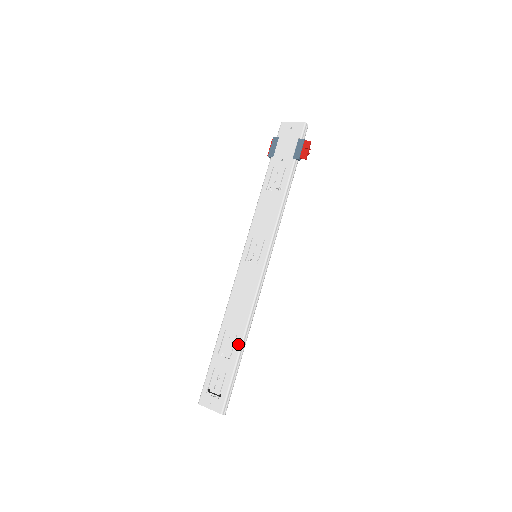
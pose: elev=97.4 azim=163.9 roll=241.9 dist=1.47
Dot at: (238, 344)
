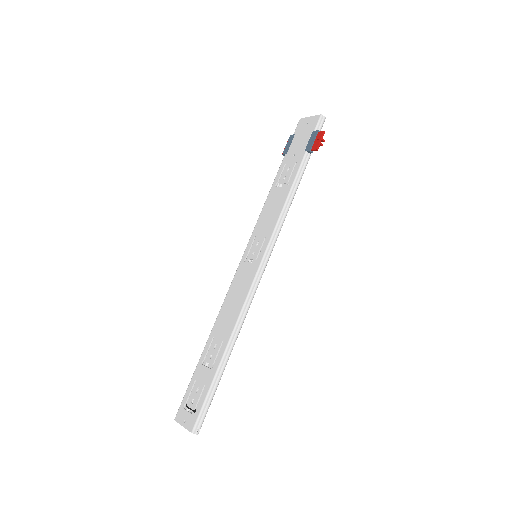
Dot at: (221, 352)
